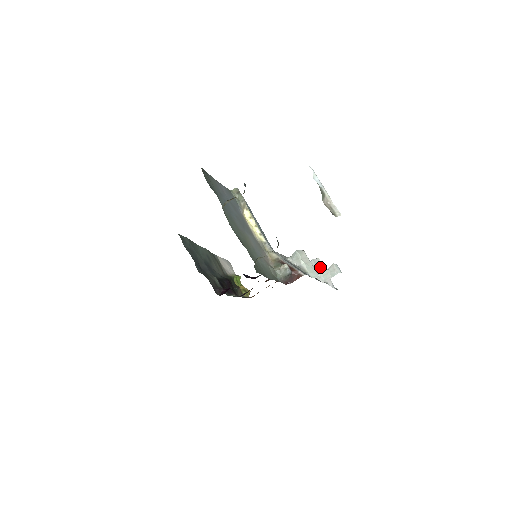
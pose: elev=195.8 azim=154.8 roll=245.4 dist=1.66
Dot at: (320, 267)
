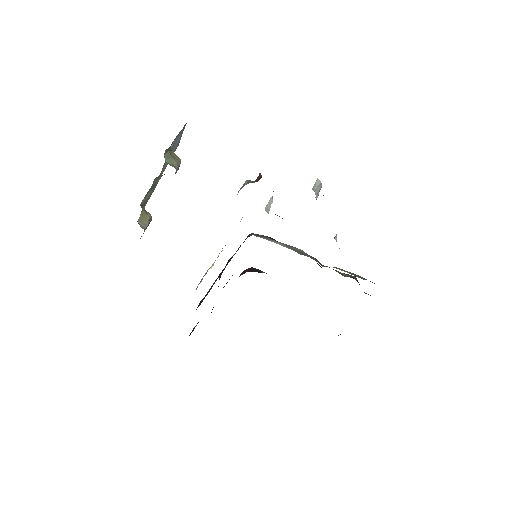
Dot at: occluded
